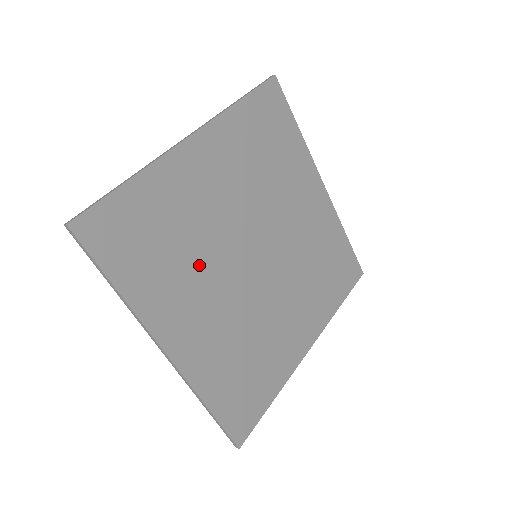
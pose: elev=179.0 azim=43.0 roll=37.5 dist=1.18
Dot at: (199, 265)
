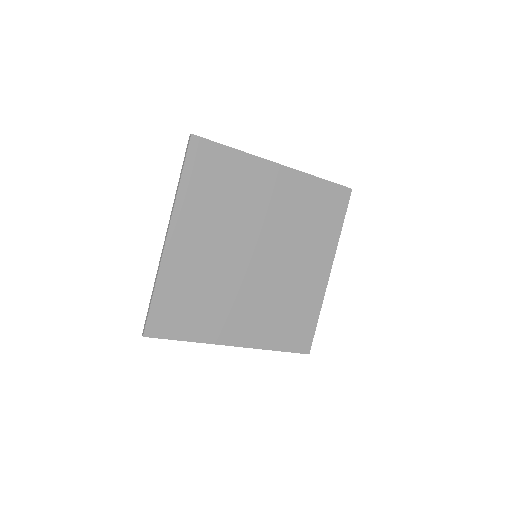
Dot at: (224, 220)
